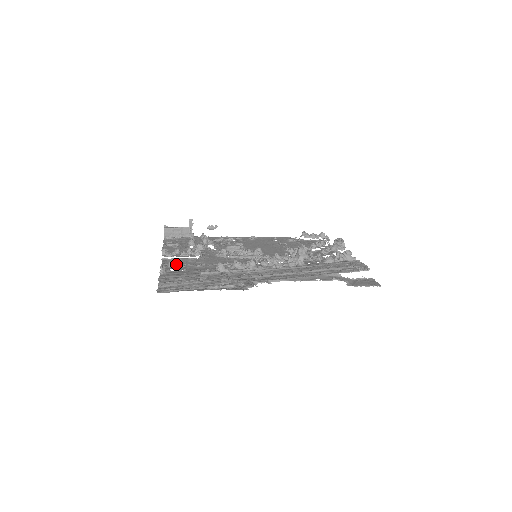
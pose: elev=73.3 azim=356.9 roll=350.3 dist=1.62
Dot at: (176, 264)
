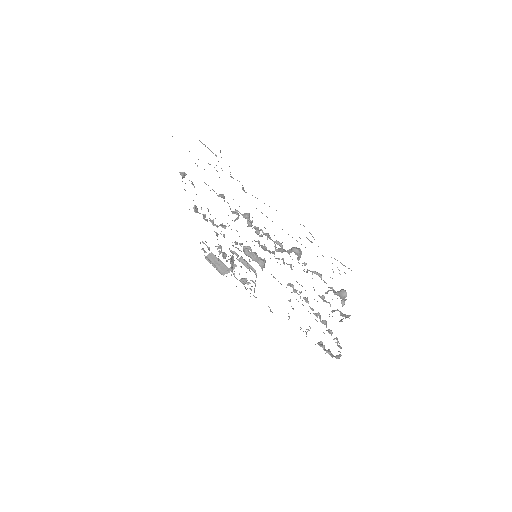
Dot at: occluded
